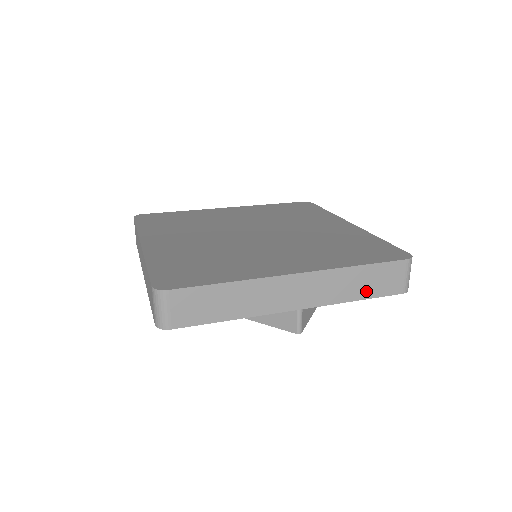
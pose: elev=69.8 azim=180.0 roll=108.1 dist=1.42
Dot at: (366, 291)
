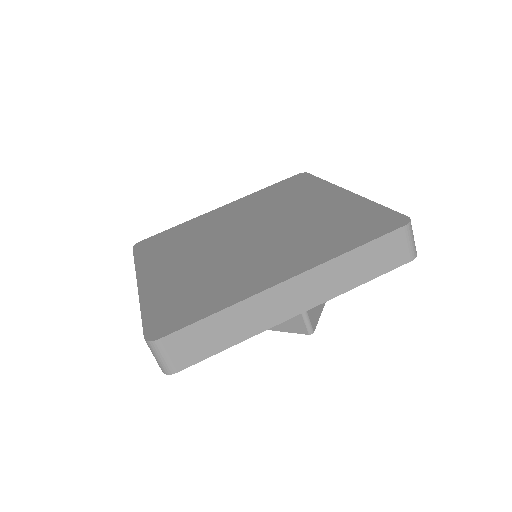
Dot at: (368, 272)
